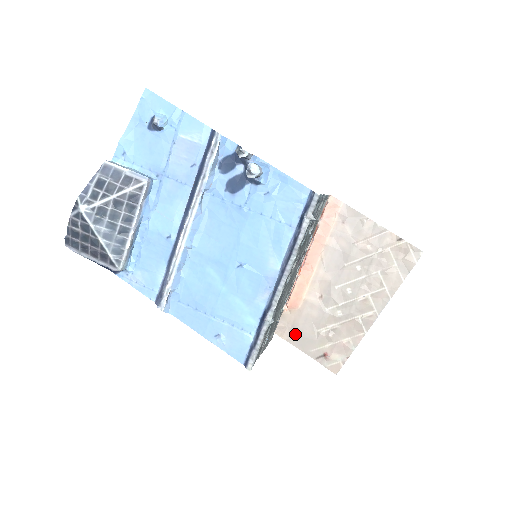
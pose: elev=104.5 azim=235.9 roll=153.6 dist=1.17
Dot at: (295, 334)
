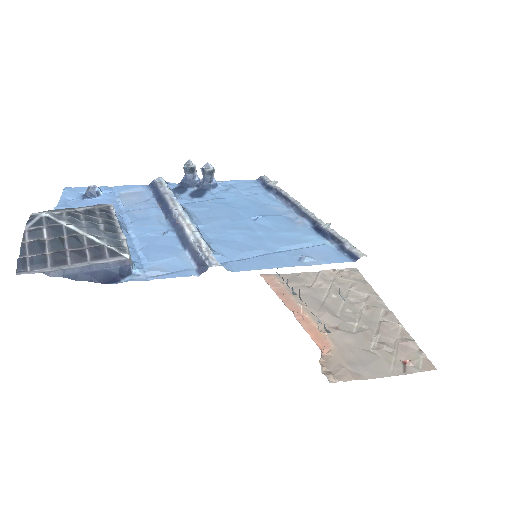
Dot at: (359, 368)
